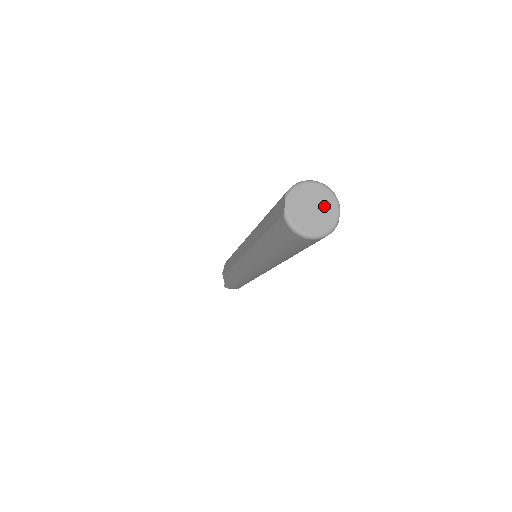
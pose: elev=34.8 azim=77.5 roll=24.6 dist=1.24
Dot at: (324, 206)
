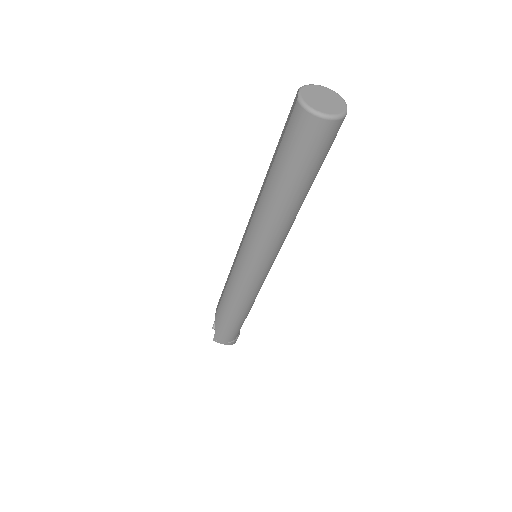
Dot at: (333, 100)
